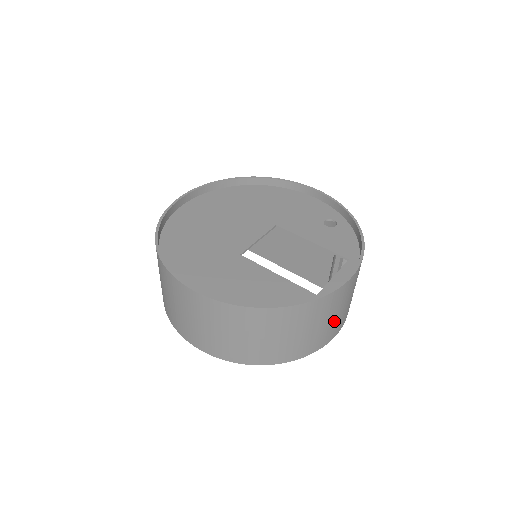
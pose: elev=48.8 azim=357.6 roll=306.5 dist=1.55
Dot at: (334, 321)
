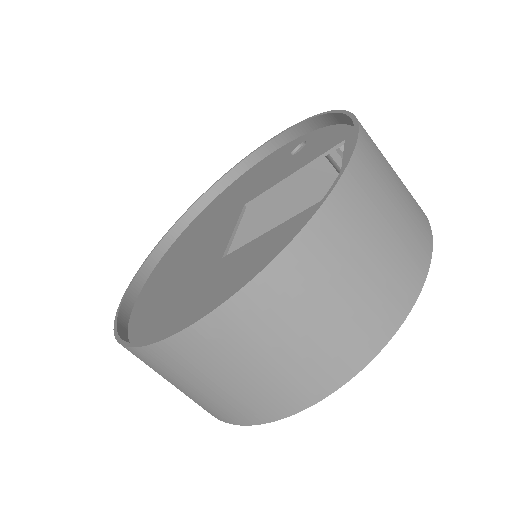
Dot at: (404, 213)
